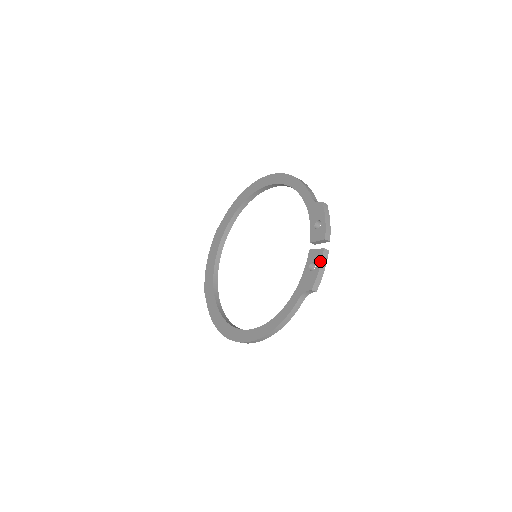
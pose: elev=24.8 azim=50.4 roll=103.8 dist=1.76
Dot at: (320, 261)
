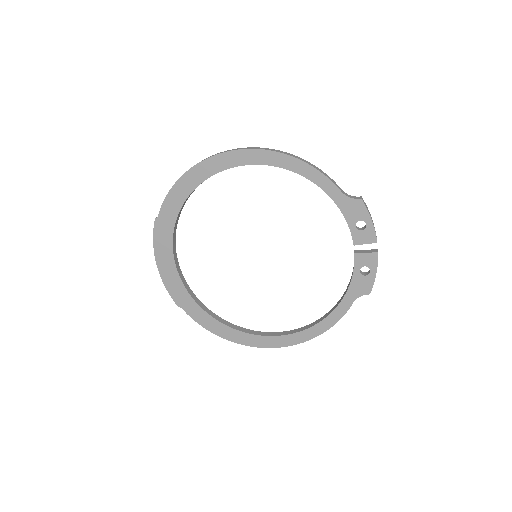
Dot at: (376, 266)
